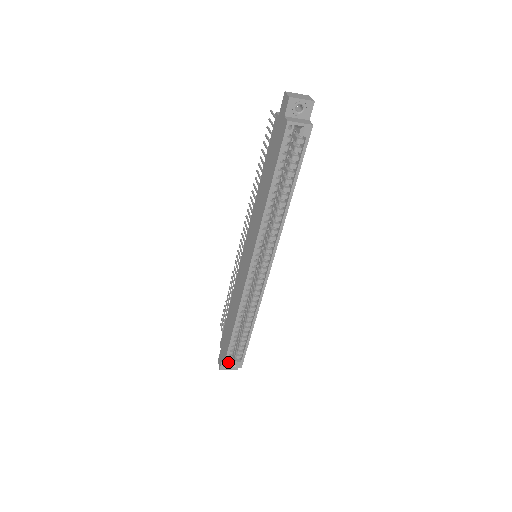
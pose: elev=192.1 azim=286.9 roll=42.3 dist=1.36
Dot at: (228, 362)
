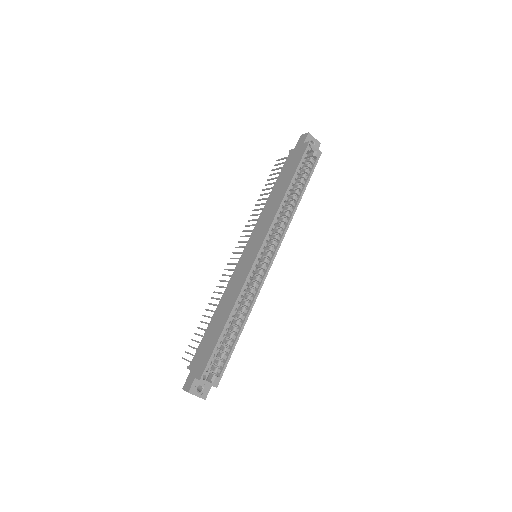
Dot at: (207, 372)
